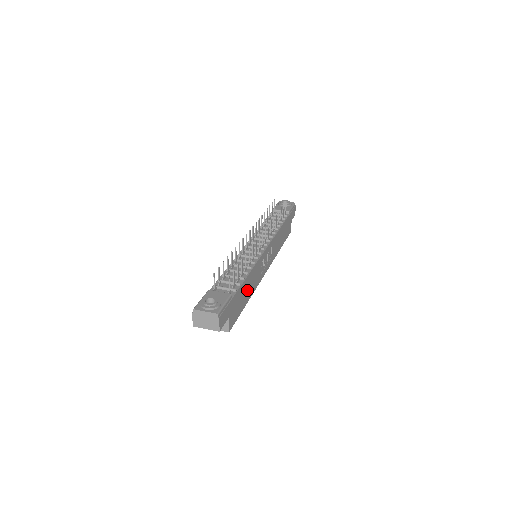
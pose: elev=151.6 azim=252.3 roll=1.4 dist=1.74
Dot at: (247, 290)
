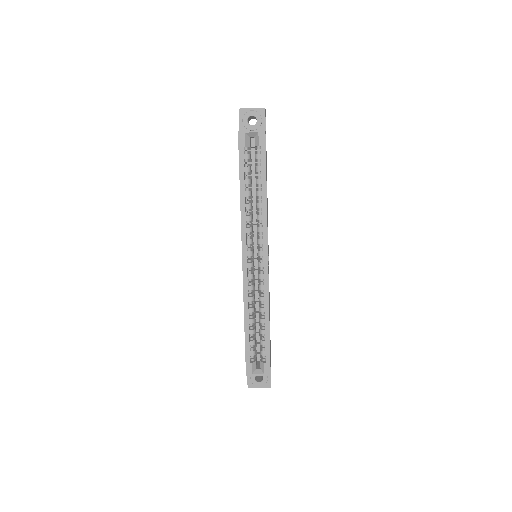
Dot at: occluded
